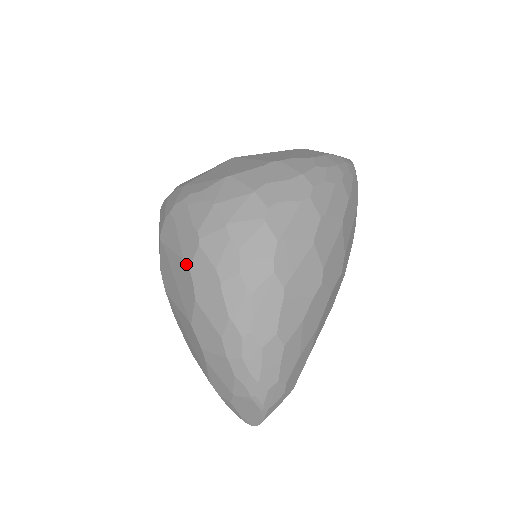
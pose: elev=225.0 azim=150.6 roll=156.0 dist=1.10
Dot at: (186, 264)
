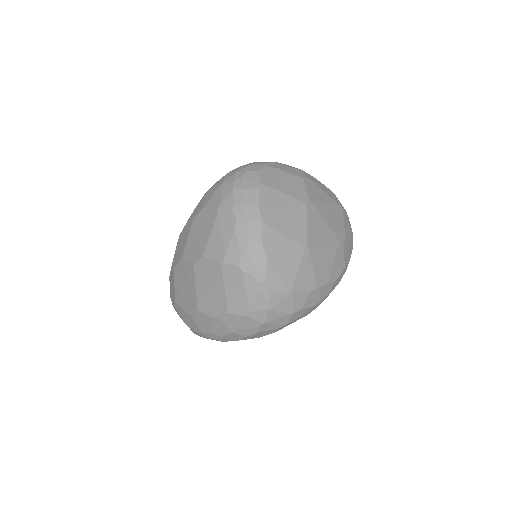
Dot at: (226, 308)
